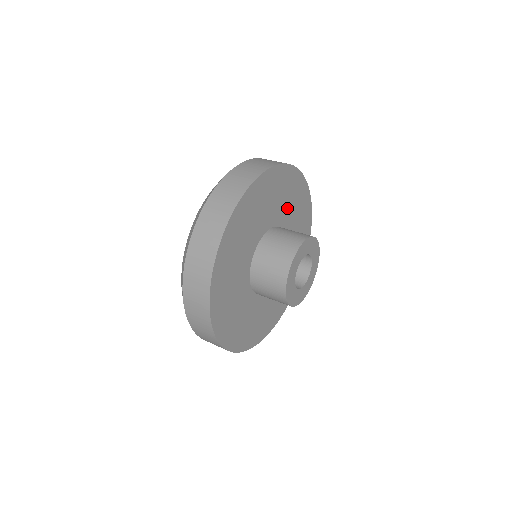
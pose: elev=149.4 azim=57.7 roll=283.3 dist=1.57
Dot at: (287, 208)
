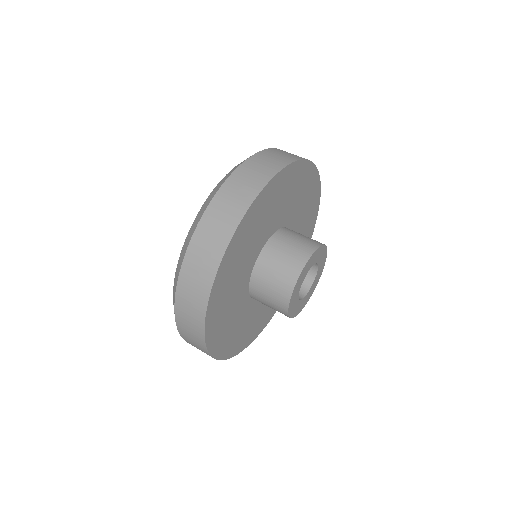
Dot at: (273, 215)
